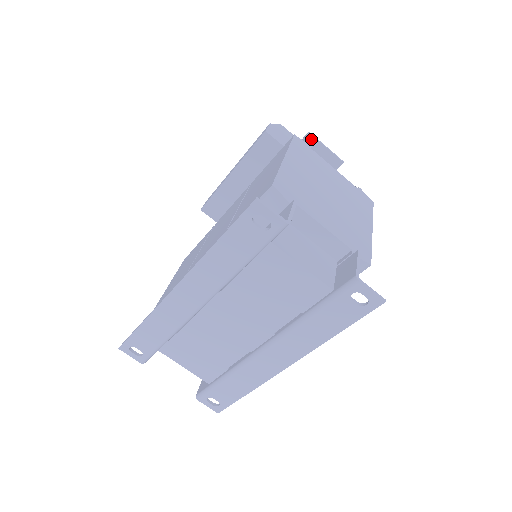
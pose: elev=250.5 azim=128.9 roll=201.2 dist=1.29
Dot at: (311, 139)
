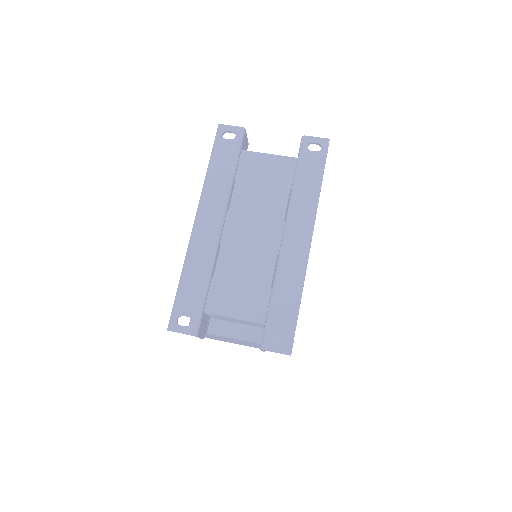
Dot at: occluded
